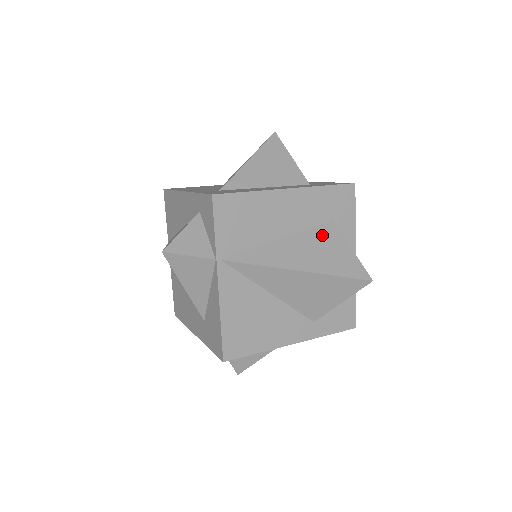
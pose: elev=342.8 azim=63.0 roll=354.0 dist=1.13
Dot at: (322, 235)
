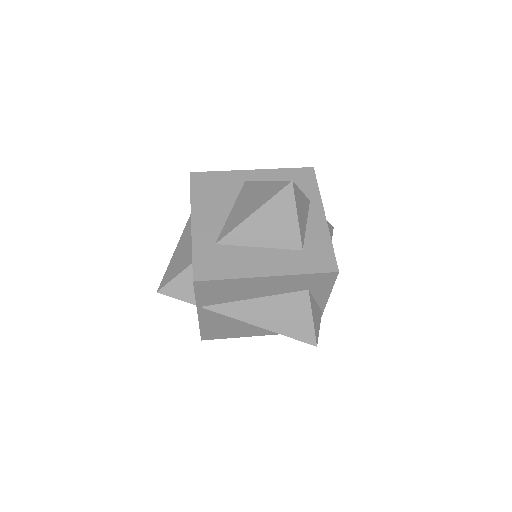
Dot at: (292, 302)
